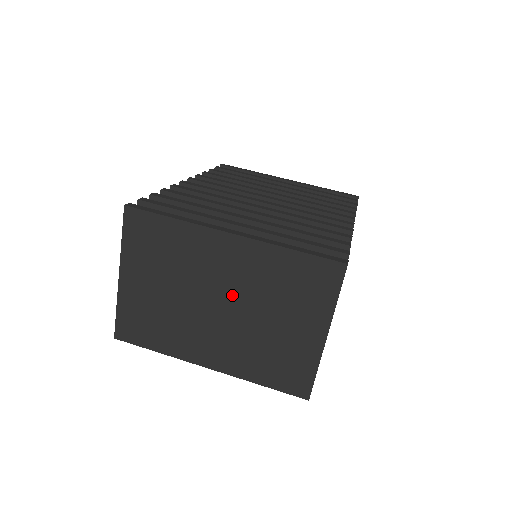
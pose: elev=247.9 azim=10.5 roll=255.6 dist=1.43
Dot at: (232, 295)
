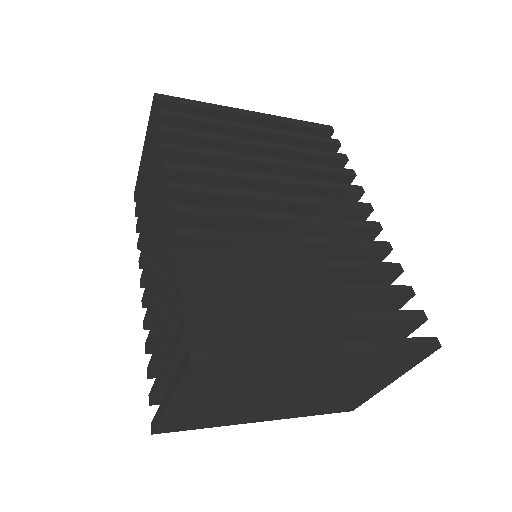
Dot at: (311, 384)
